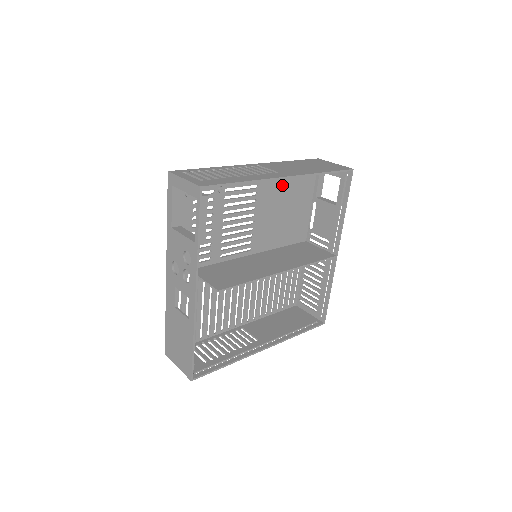
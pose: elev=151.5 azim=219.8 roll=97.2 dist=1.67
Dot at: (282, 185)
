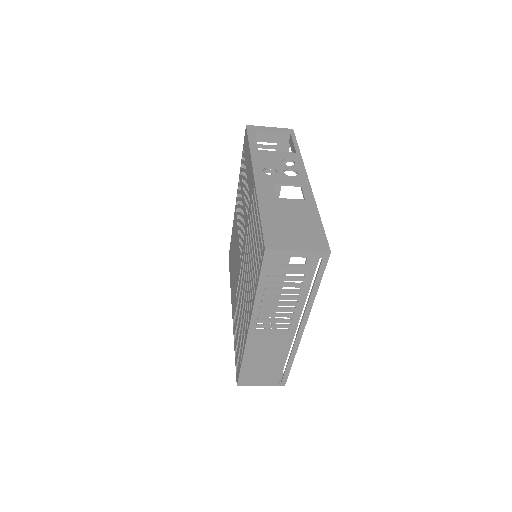
Dot at: occluded
